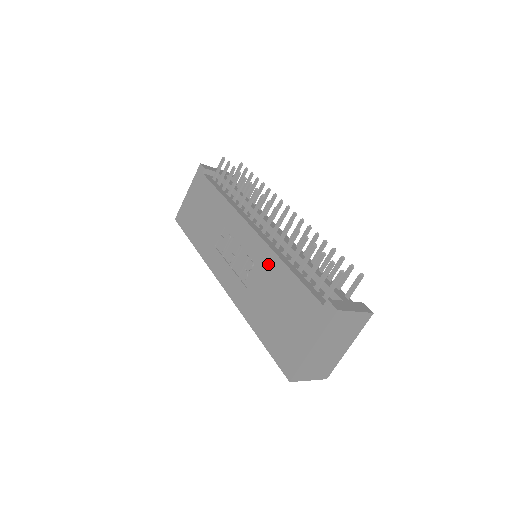
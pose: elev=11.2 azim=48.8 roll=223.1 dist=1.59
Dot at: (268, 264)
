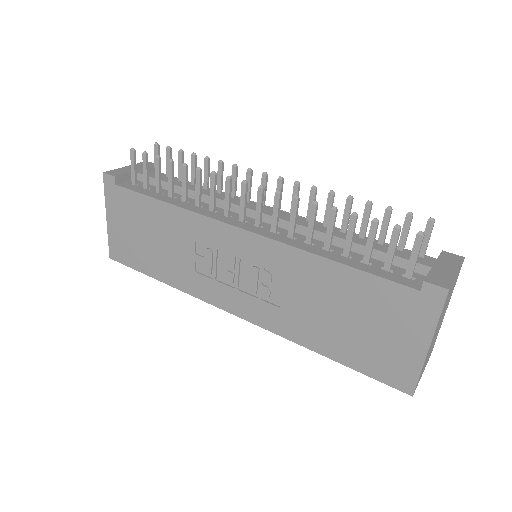
Dot at: (296, 267)
